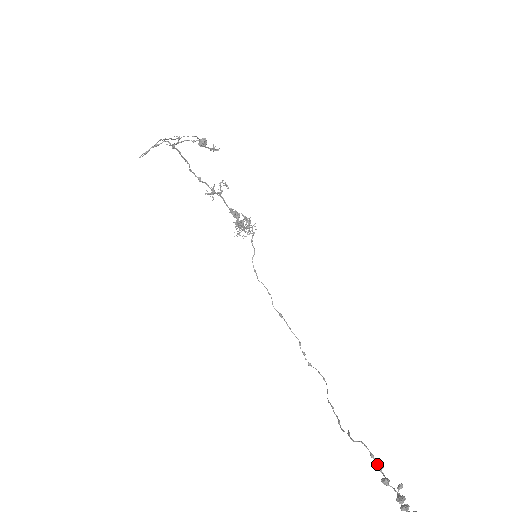
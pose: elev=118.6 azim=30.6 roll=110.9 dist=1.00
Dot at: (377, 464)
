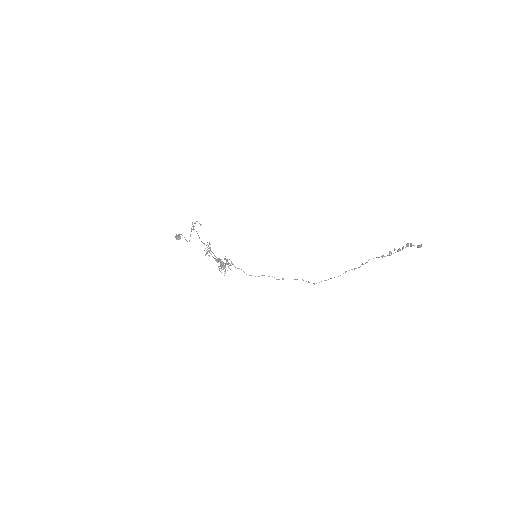
Dot at: (382, 256)
